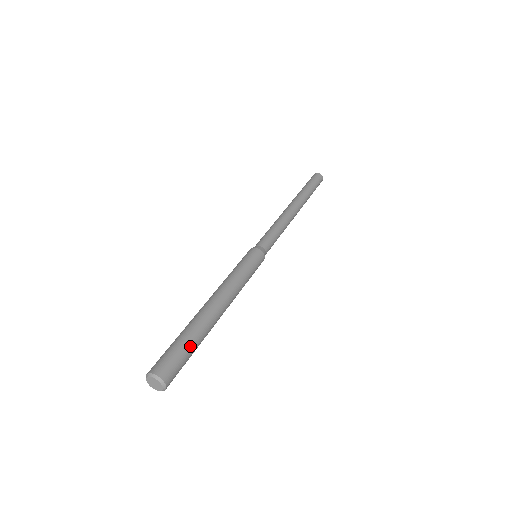
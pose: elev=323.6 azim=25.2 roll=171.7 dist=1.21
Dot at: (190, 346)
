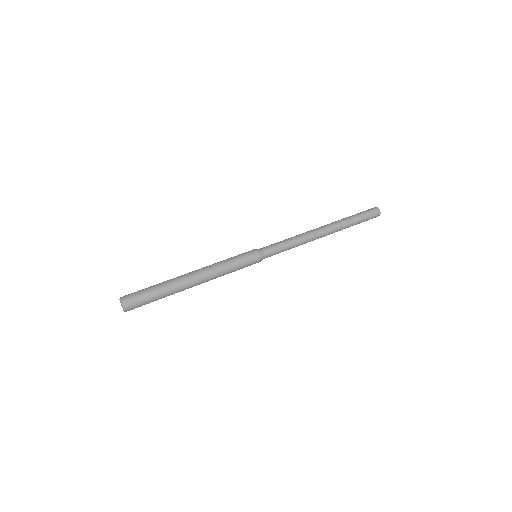
Dot at: (156, 297)
